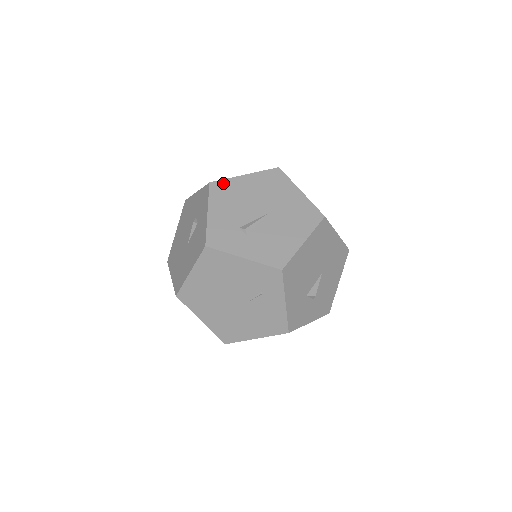
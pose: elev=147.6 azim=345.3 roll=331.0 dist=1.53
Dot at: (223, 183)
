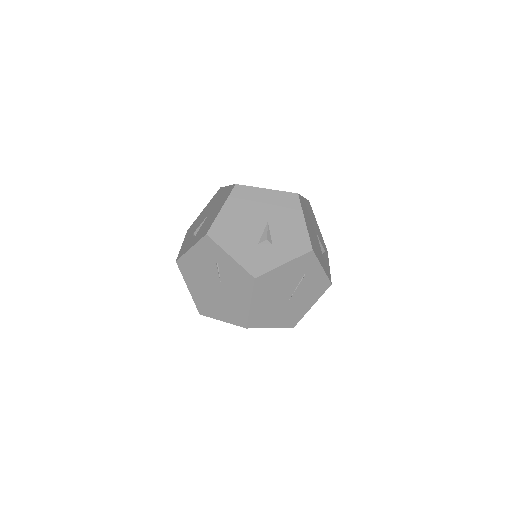
Dot at: (193, 224)
